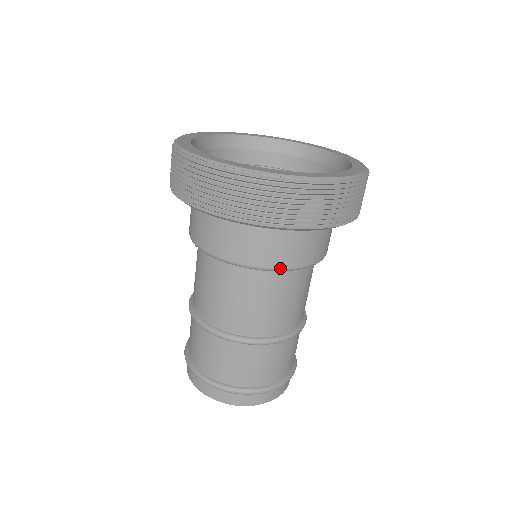
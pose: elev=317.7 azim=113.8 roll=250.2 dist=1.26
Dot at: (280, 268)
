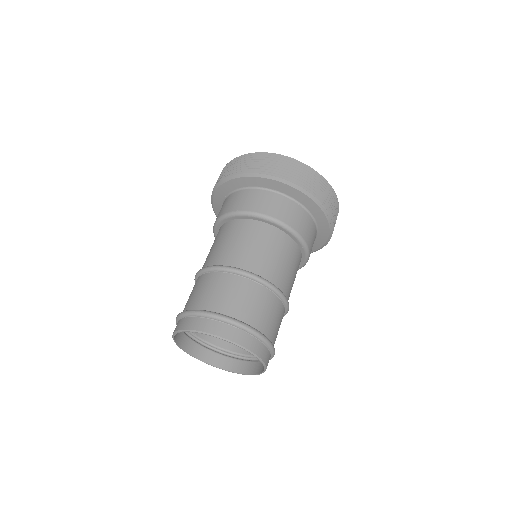
Dot at: (286, 224)
